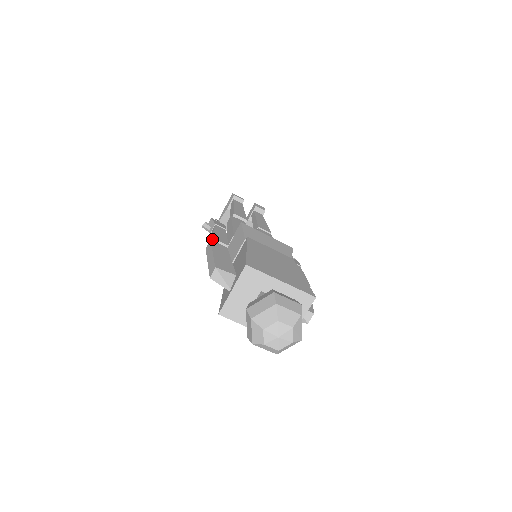
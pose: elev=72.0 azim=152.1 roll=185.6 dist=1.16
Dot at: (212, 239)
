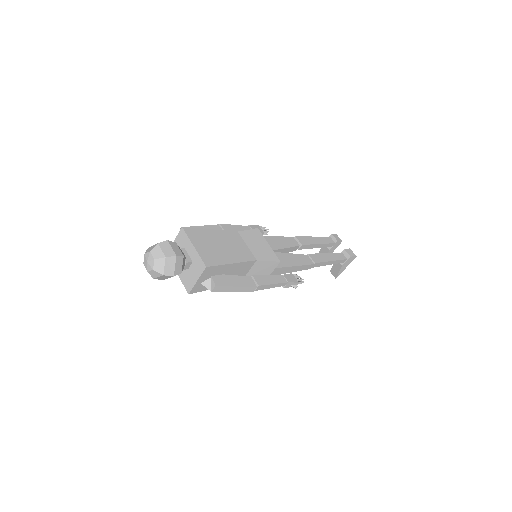
Dot at: (220, 225)
